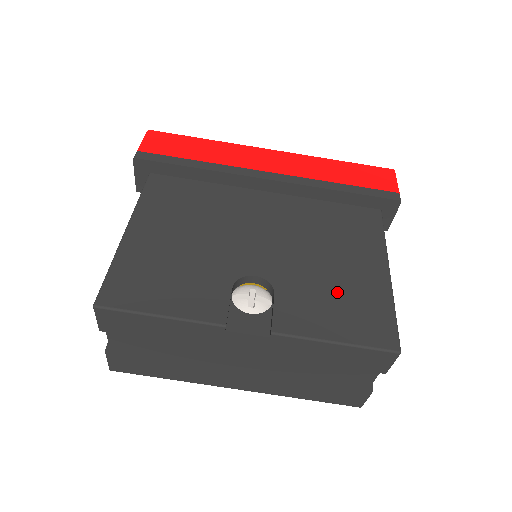
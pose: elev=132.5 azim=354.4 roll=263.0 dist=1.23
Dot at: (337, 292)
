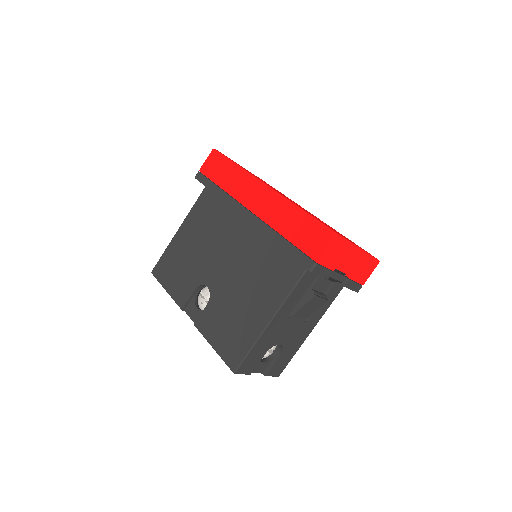
Dot at: (233, 319)
